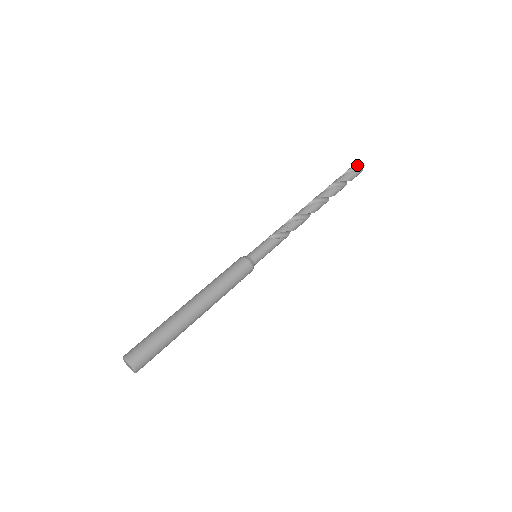
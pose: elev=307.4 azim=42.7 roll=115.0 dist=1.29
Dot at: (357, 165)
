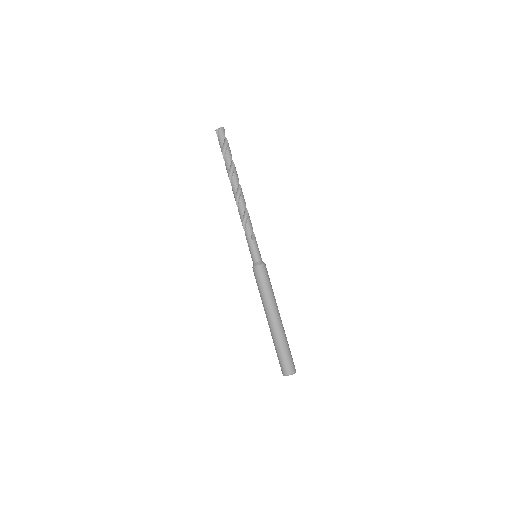
Dot at: occluded
